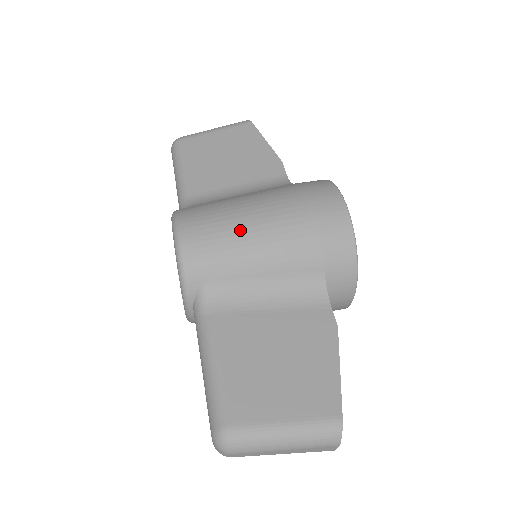
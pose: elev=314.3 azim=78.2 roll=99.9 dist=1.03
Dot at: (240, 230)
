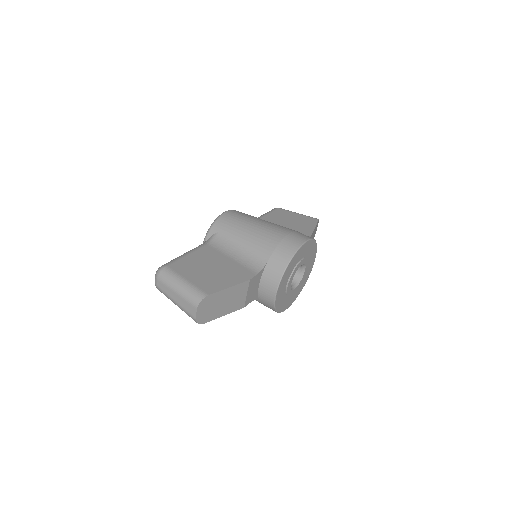
Dot at: (250, 223)
